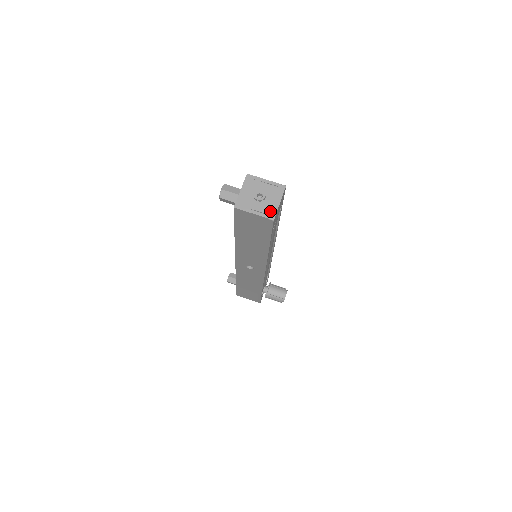
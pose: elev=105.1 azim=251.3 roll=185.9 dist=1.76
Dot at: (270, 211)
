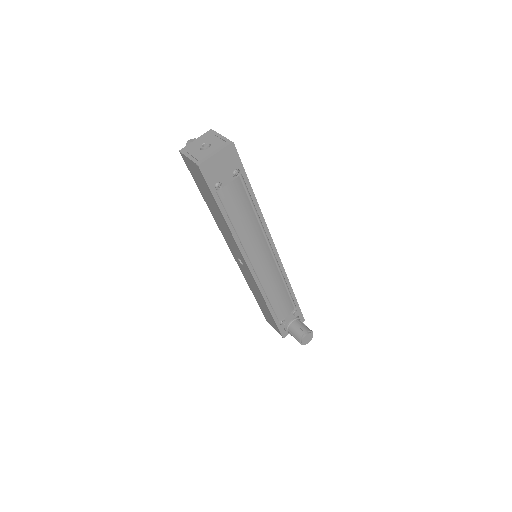
Dot at: (202, 158)
